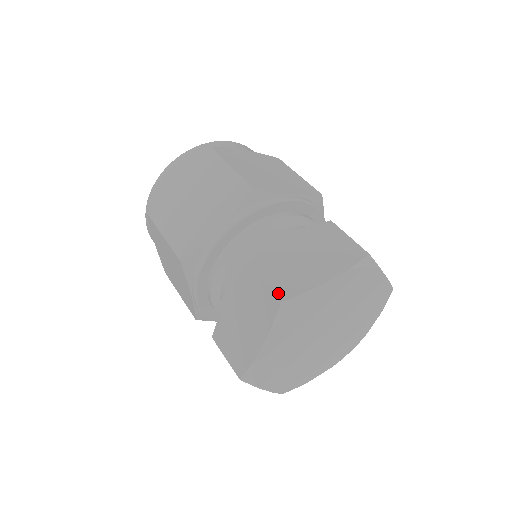
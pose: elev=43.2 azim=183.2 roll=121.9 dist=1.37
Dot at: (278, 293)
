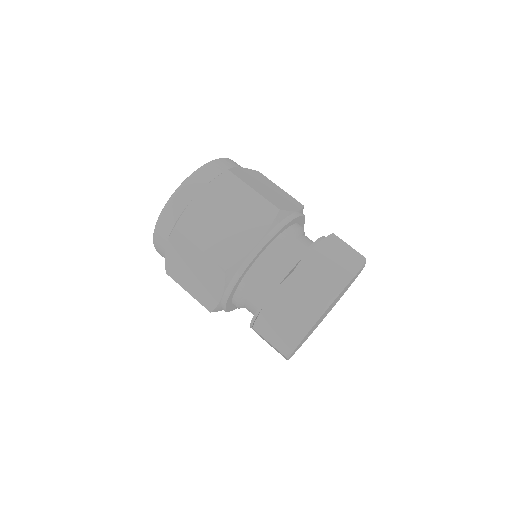
Dot at: (360, 254)
